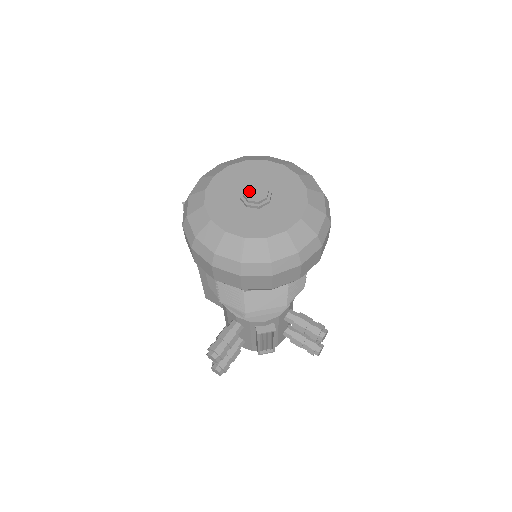
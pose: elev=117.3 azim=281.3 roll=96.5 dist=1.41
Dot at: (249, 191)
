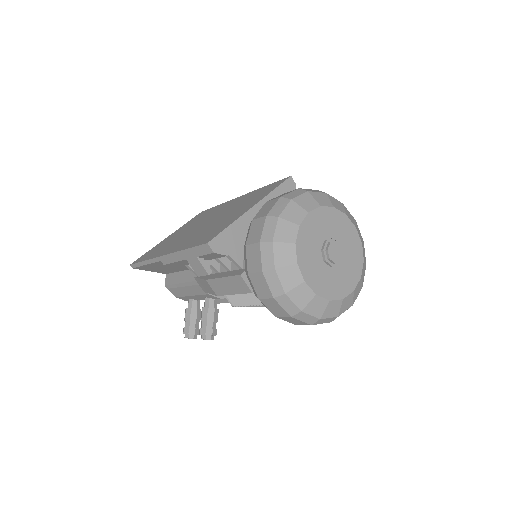
Dot at: (332, 253)
